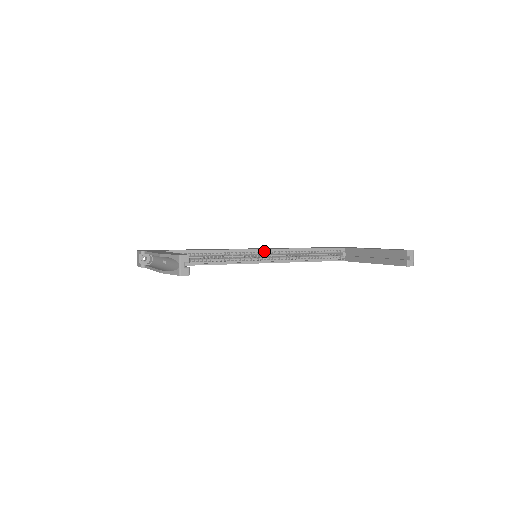
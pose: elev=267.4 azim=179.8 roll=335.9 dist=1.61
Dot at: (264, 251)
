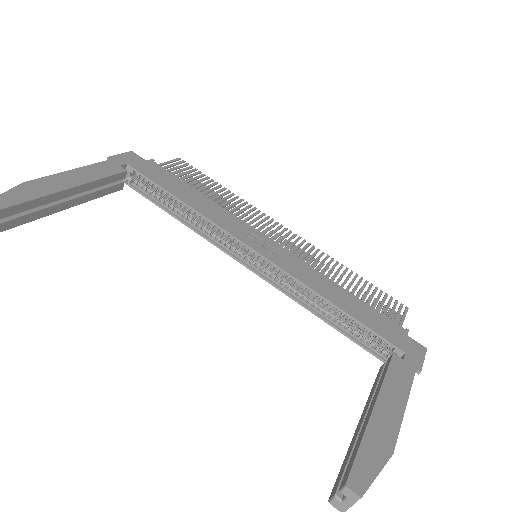
Dot at: (265, 259)
